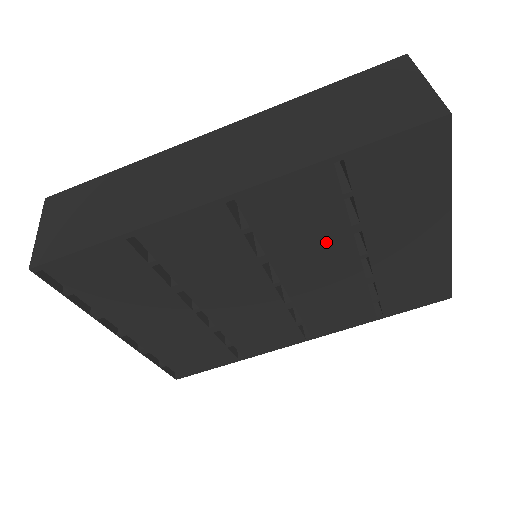
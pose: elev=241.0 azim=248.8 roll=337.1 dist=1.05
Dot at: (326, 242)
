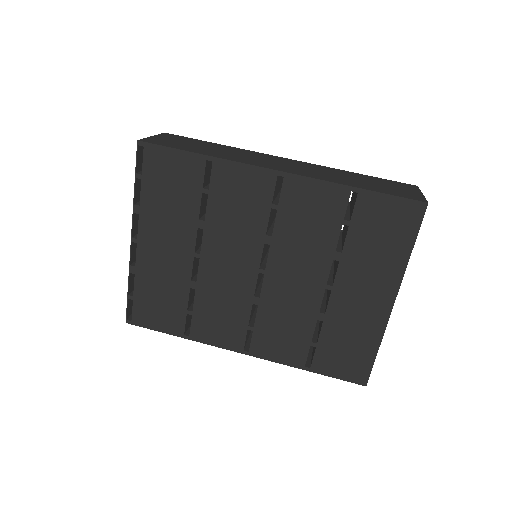
Dot at: (313, 254)
